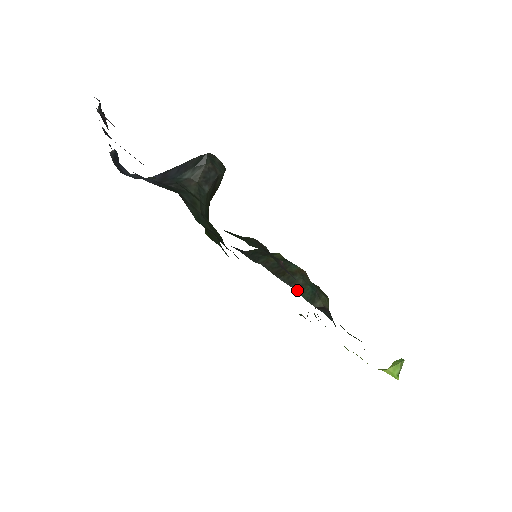
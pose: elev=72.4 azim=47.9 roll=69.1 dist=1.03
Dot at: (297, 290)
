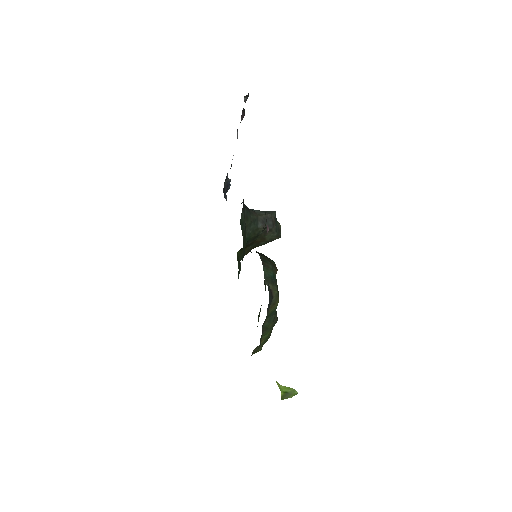
Dot at: (263, 265)
